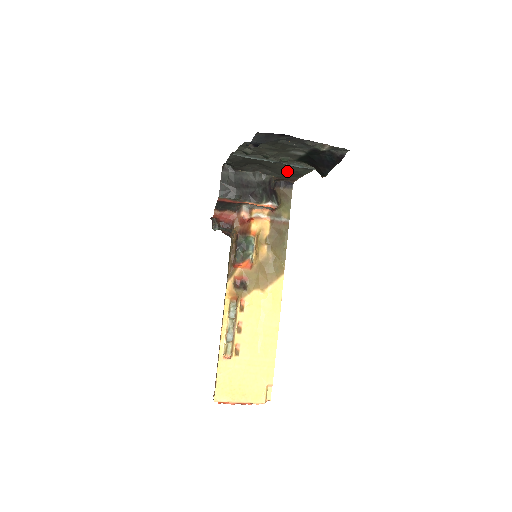
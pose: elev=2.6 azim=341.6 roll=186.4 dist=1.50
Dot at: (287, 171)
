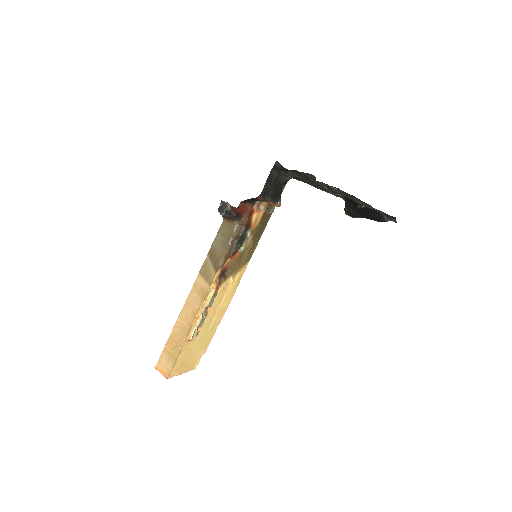
Dot at: (312, 184)
